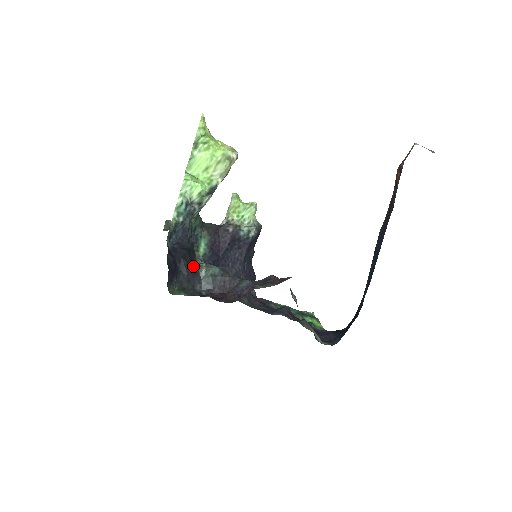
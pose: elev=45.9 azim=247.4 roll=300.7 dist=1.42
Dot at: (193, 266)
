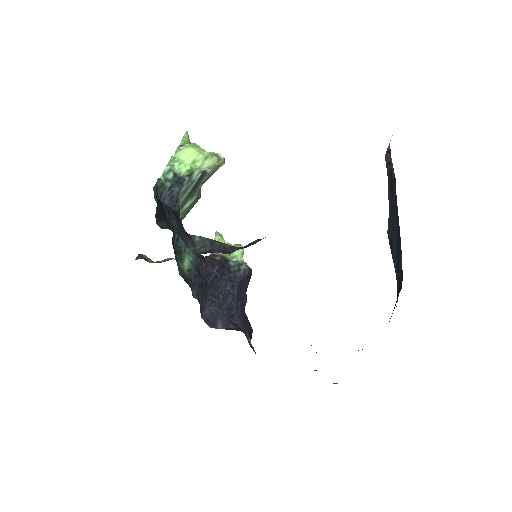
Dot at: (184, 229)
